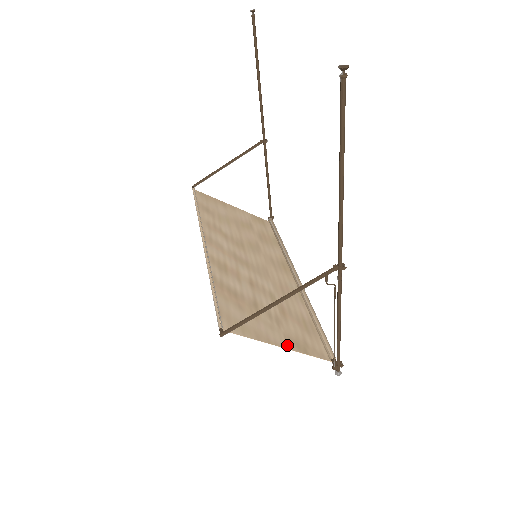
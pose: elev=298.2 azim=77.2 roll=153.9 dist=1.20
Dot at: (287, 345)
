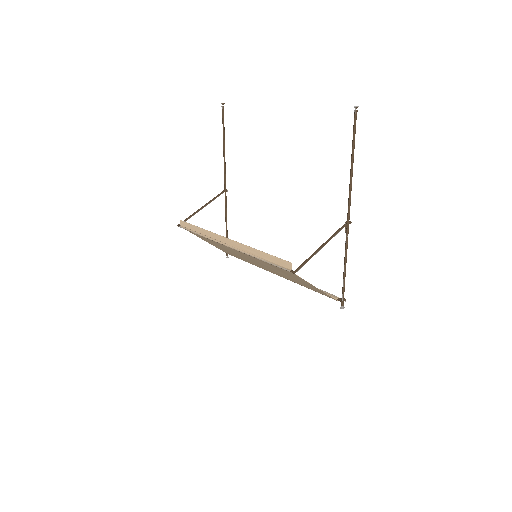
Dot at: (317, 288)
